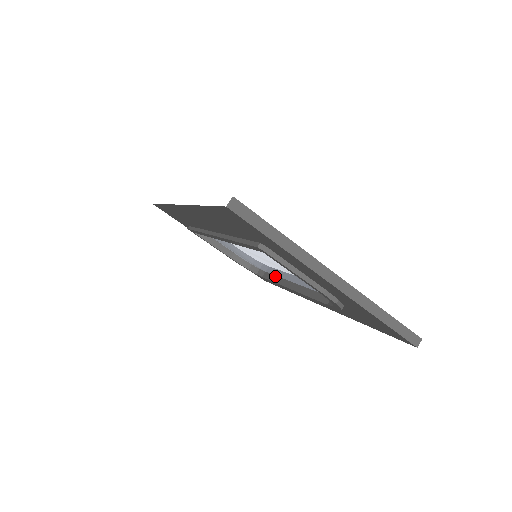
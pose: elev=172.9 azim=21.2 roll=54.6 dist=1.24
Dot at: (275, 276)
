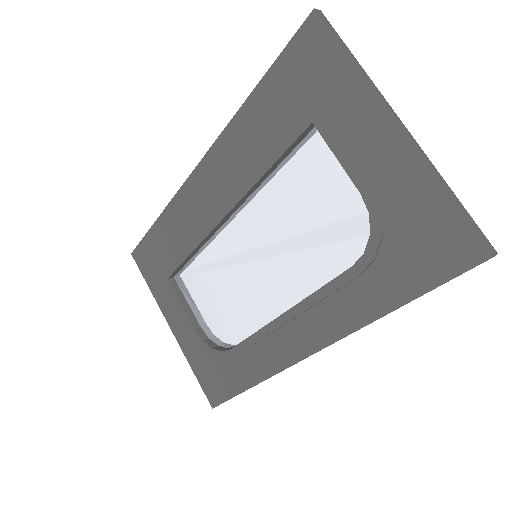
Dot at: occluded
